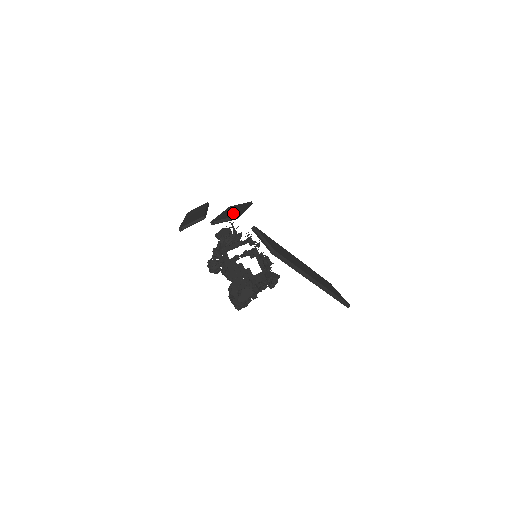
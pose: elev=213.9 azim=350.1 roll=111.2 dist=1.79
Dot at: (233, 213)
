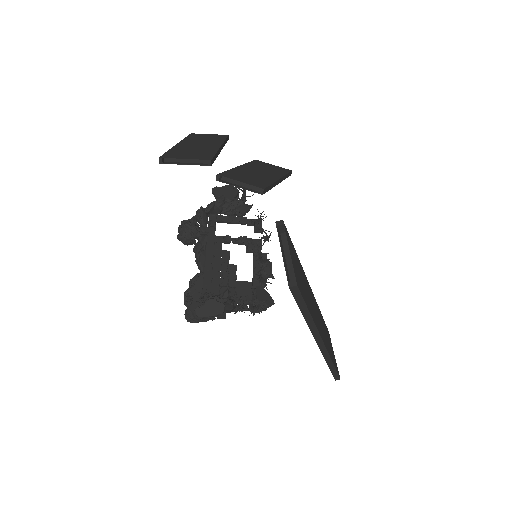
Dot at: (259, 178)
